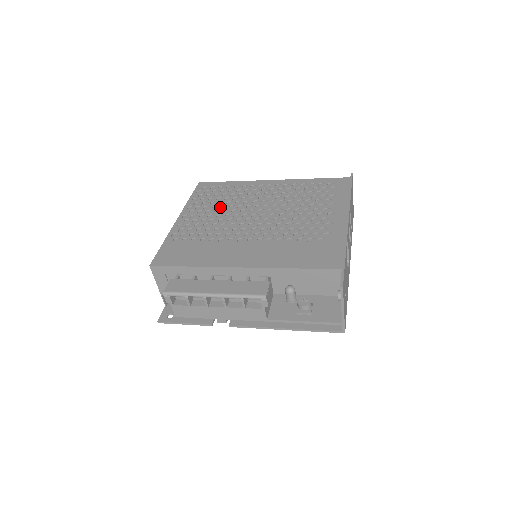
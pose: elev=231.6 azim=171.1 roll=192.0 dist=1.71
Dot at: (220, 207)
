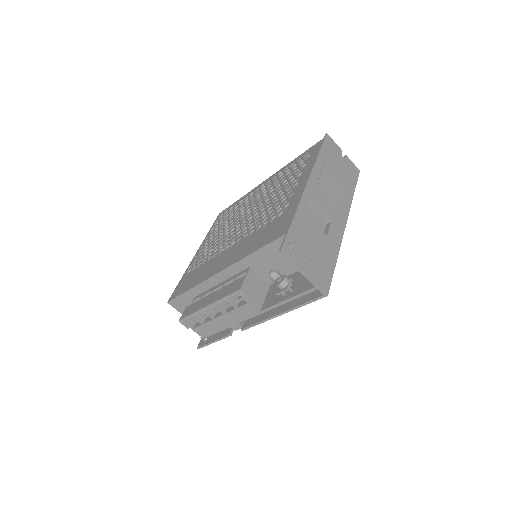
Dot at: (224, 227)
